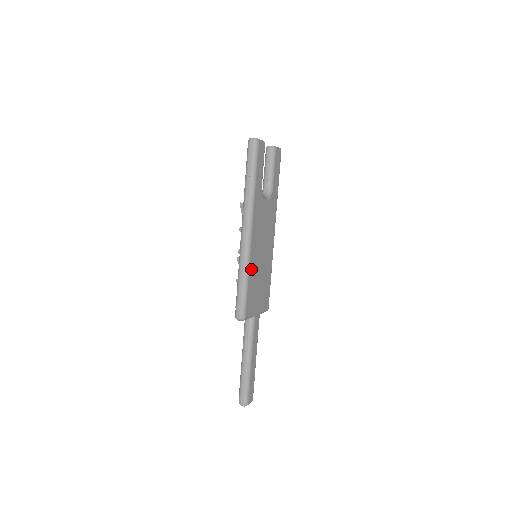
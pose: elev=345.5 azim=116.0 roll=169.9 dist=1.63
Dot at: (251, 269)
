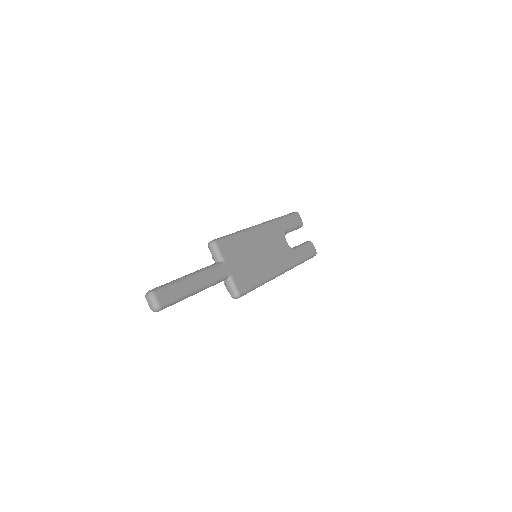
Dot at: (246, 237)
